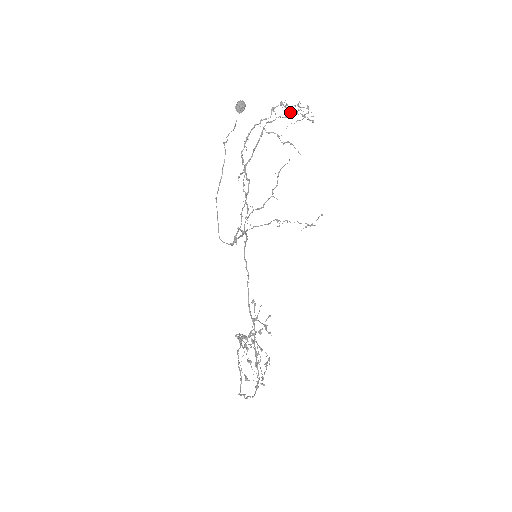
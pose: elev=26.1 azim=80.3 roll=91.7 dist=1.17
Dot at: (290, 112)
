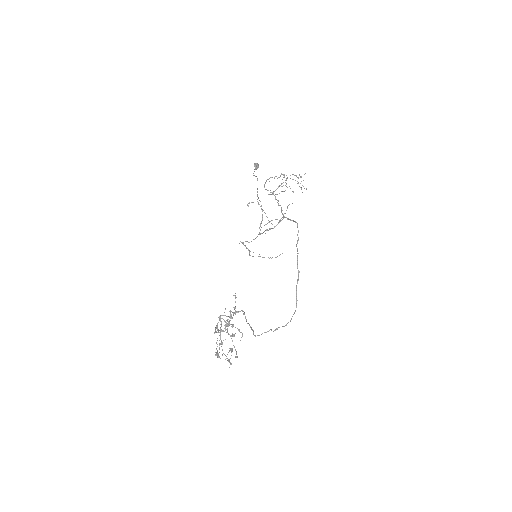
Dot at: occluded
